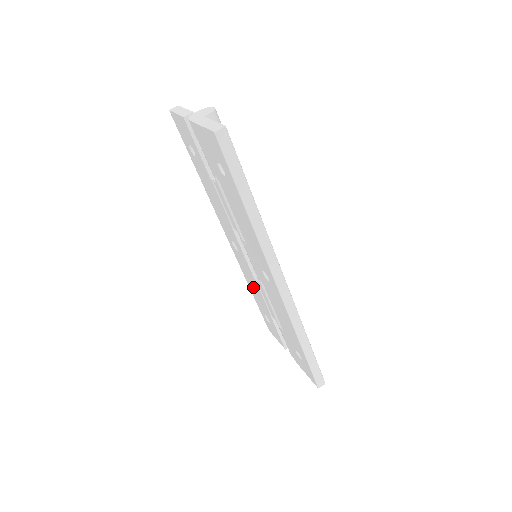
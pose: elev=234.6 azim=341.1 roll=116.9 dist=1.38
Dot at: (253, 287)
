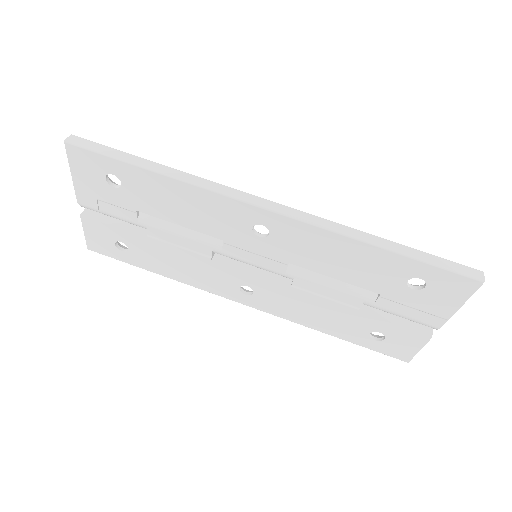
Dot at: (314, 315)
